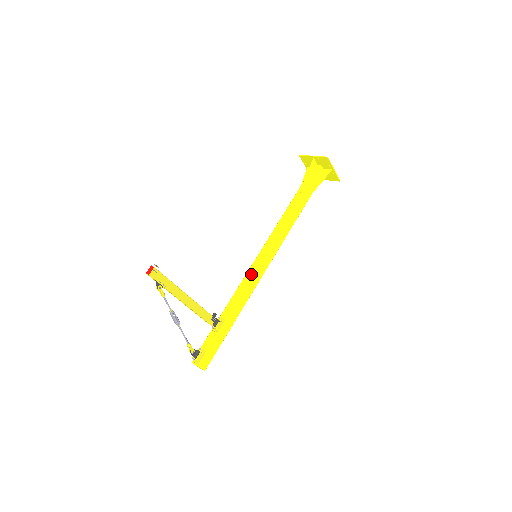
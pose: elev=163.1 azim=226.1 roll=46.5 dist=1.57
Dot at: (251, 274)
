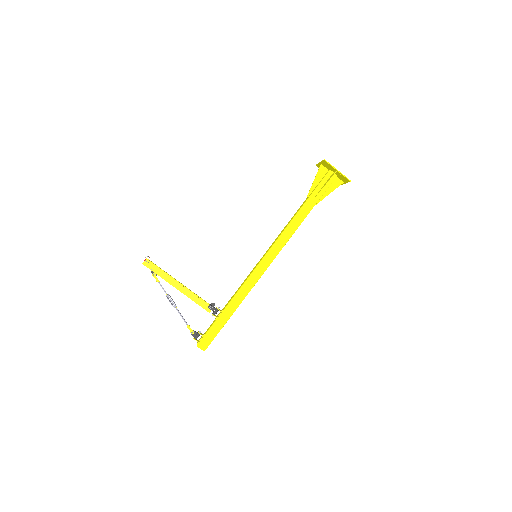
Dot at: (251, 272)
